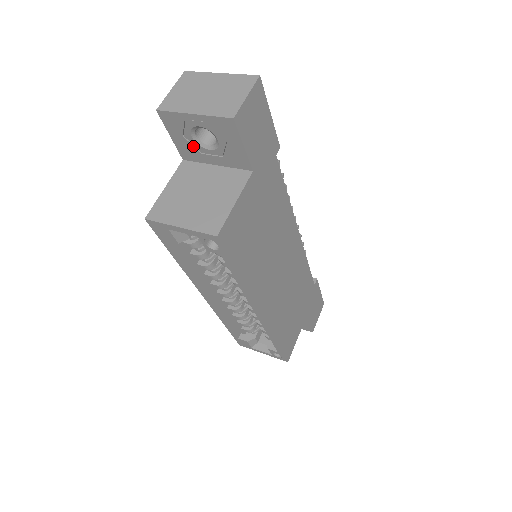
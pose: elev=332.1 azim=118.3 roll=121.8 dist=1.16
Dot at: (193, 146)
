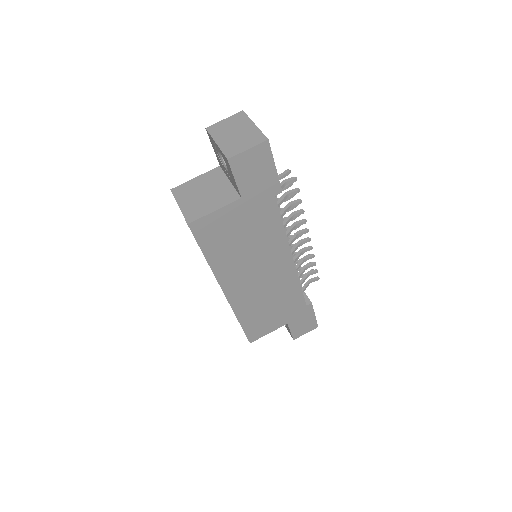
Dot at: (221, 161)
